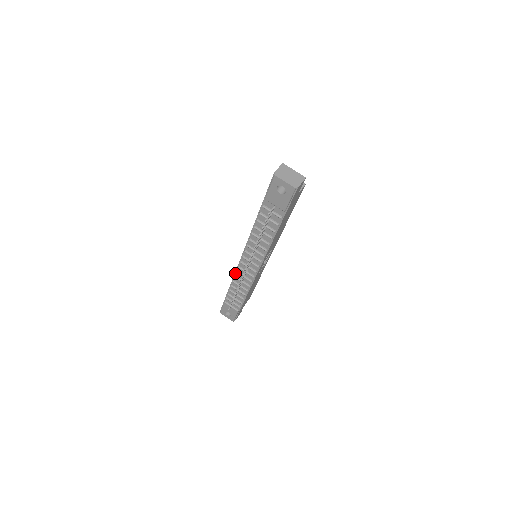
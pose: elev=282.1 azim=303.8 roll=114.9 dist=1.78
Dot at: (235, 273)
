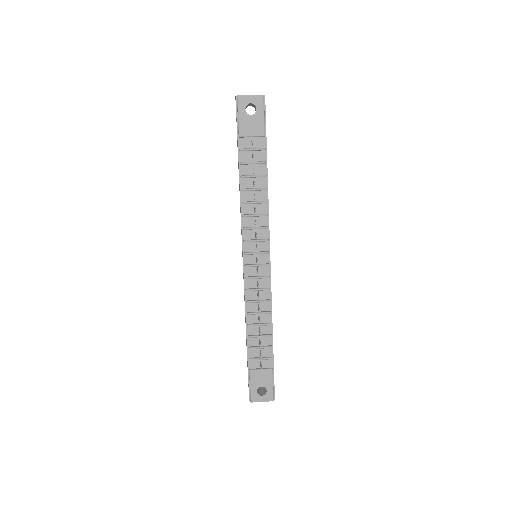
Dot at: (245, 296)
